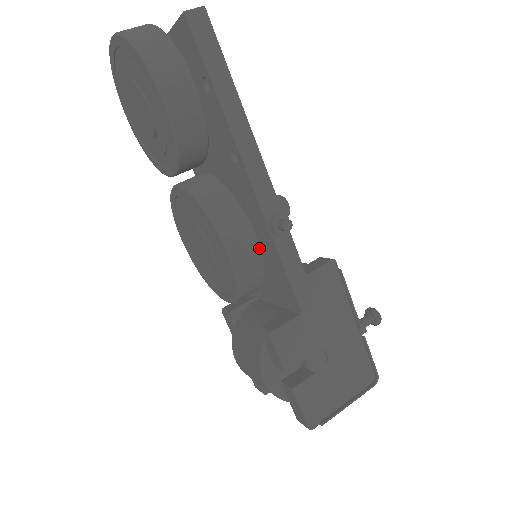
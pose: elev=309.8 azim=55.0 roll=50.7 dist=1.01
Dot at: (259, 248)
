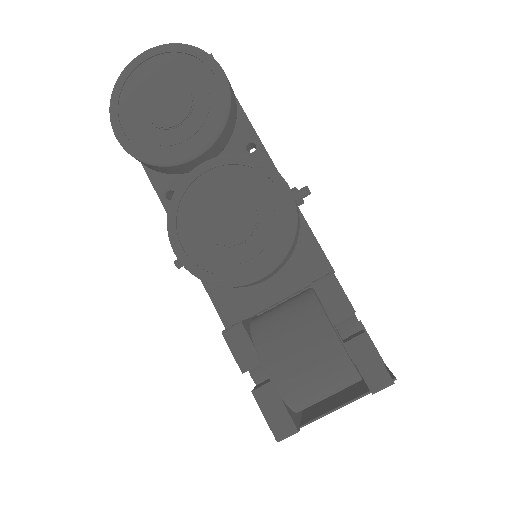
Dot at: (296, 203)
